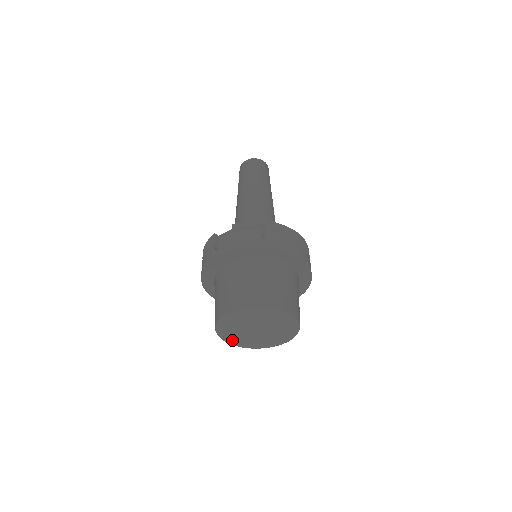
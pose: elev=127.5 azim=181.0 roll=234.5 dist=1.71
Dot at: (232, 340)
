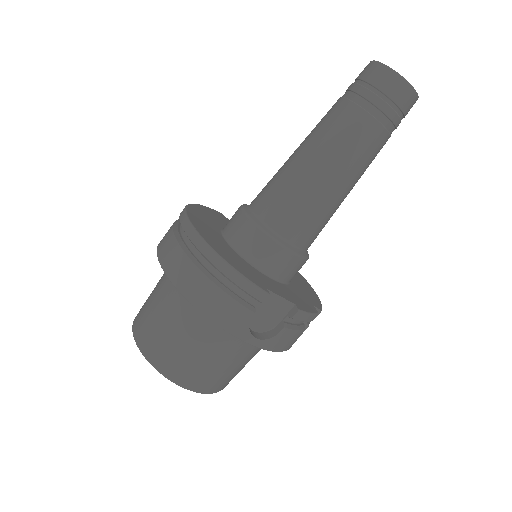
Dot at: occluded
